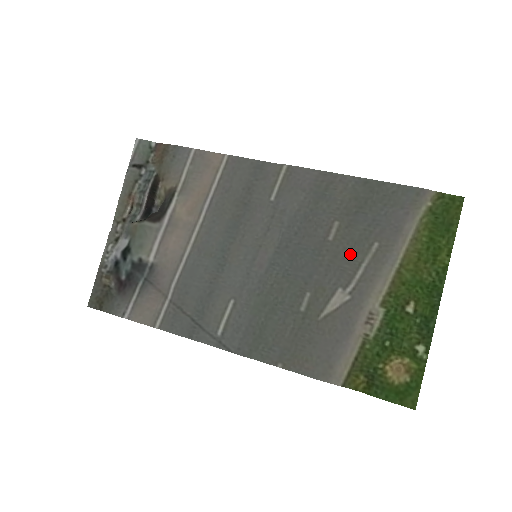
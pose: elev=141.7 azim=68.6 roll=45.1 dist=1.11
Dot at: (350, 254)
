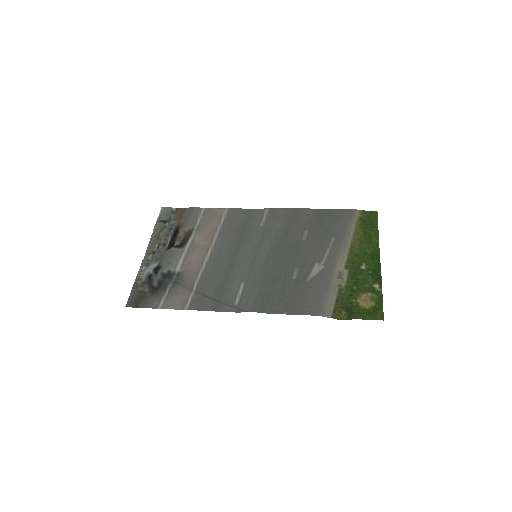
Dot at: (318, 245)
